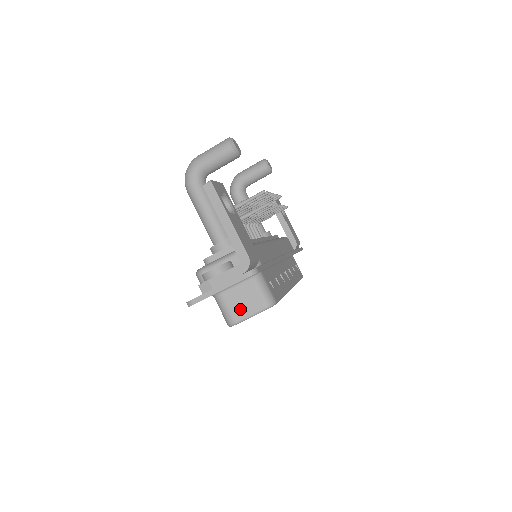
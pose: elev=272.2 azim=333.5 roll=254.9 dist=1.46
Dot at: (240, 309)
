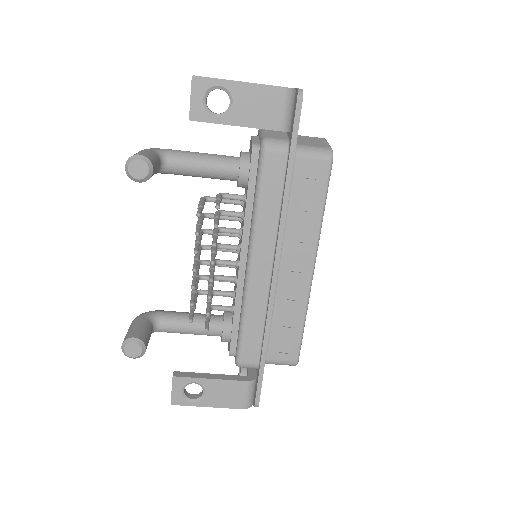
Dot at: occluded
